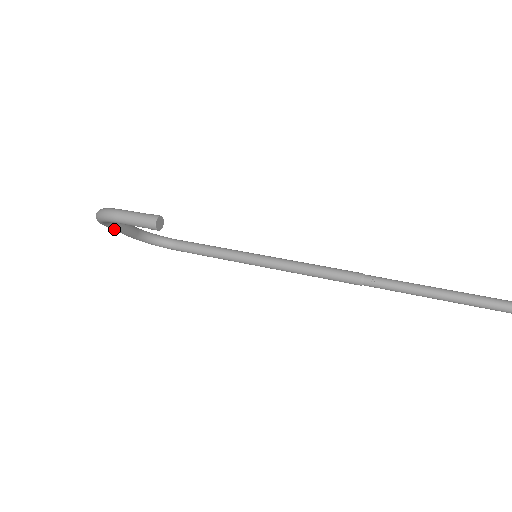
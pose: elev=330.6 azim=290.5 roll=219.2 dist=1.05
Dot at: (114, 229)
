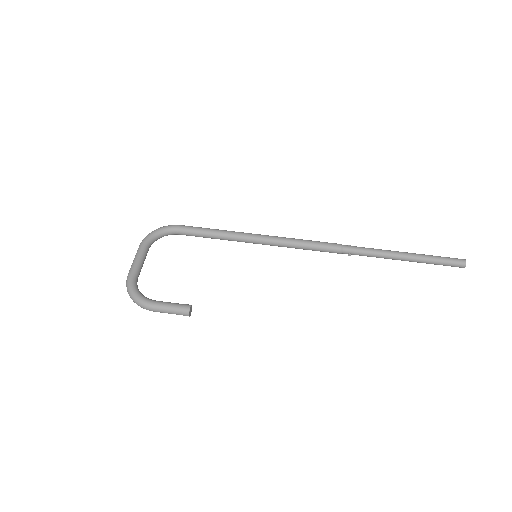
Dot at: occluded
